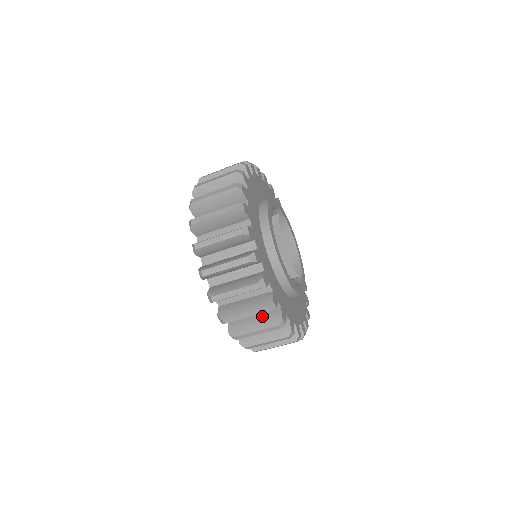
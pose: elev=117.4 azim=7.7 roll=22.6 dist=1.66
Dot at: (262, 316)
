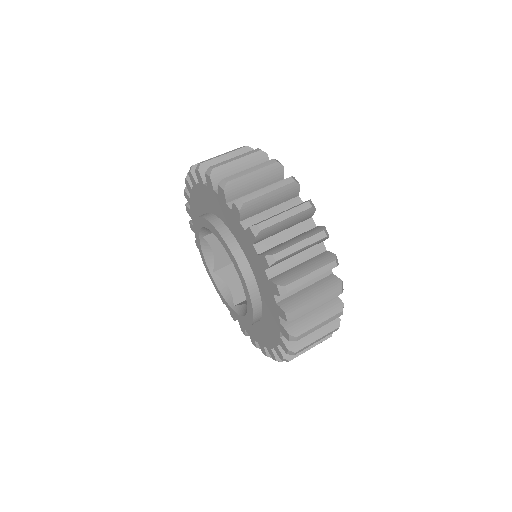
Dot at: (319, 306)
